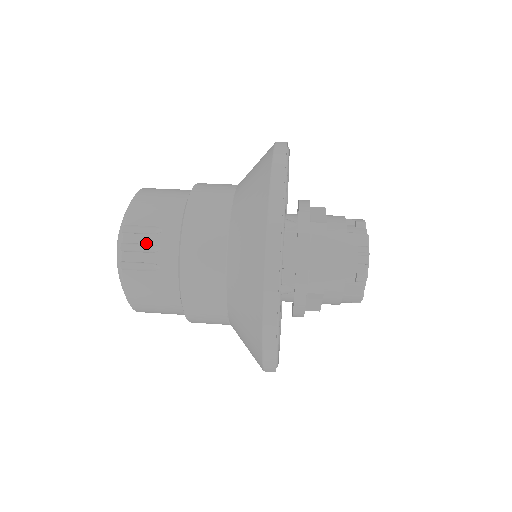
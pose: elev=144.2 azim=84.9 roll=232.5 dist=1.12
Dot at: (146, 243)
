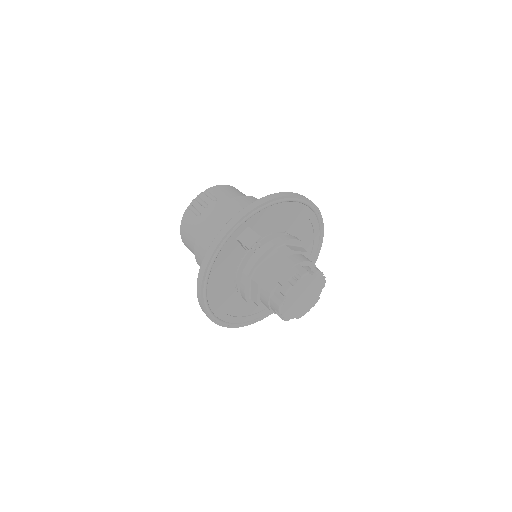
Dot at: (205, 201)
